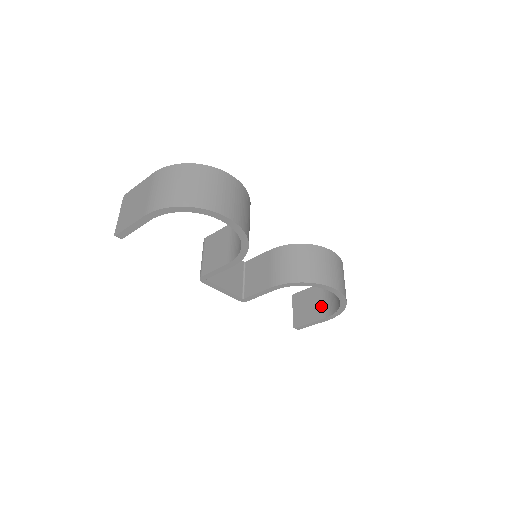
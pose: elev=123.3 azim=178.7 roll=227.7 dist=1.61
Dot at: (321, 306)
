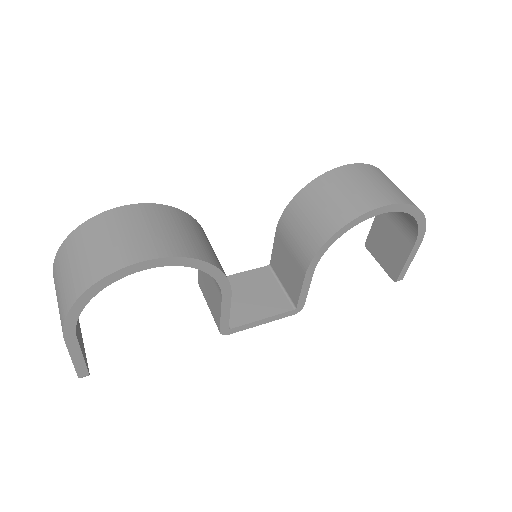
Dot at: (399, 233)
